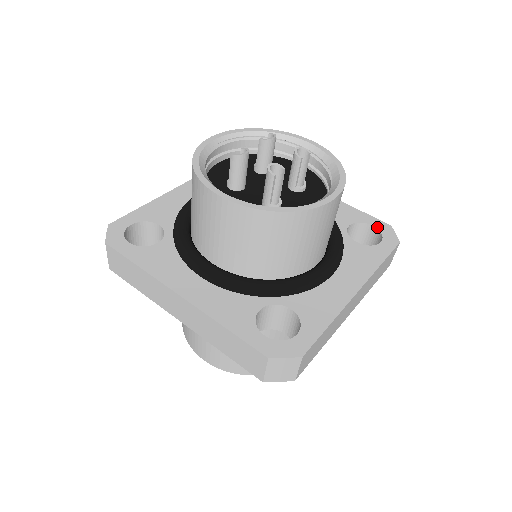
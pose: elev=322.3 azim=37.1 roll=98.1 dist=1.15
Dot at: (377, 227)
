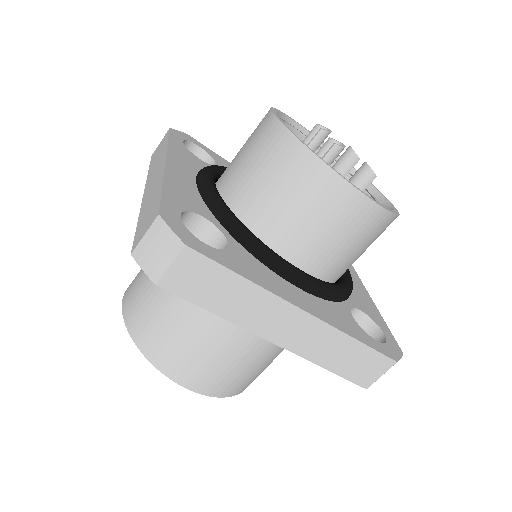
Dot at: occluded
